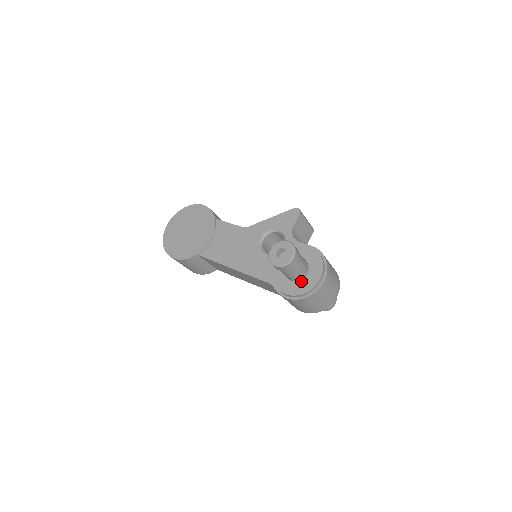
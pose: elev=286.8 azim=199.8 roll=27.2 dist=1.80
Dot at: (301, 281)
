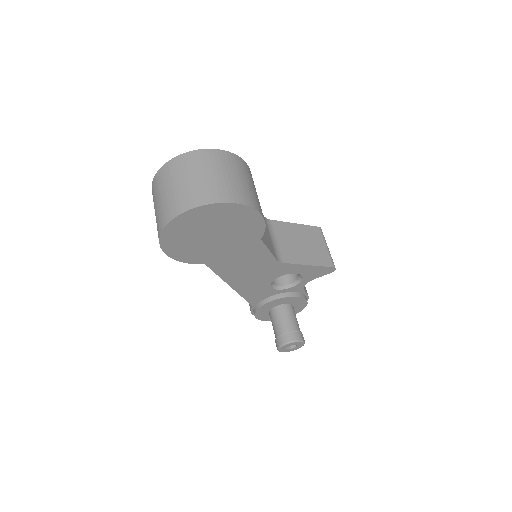
Dot at: occluded
